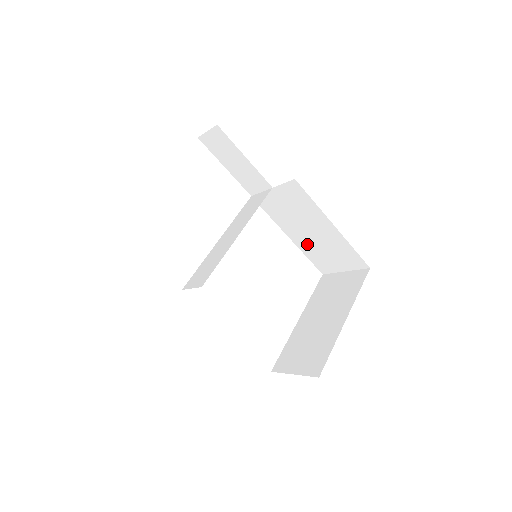
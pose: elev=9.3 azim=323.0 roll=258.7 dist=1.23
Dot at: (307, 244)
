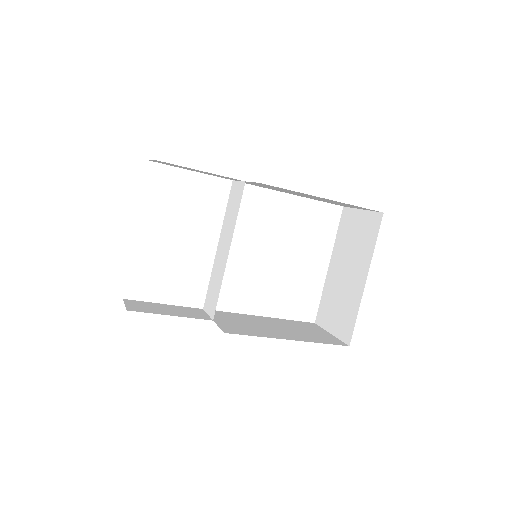
Dot at: occluded
